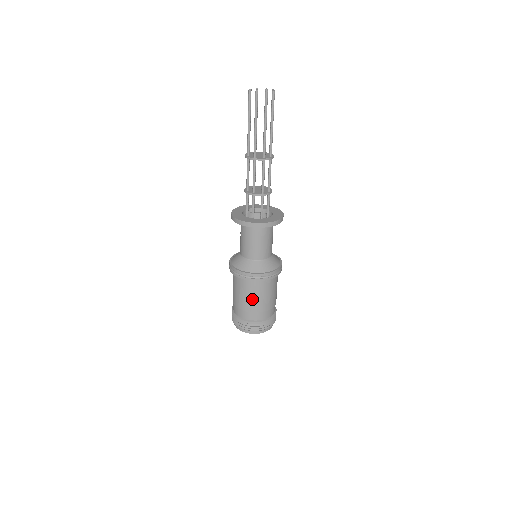
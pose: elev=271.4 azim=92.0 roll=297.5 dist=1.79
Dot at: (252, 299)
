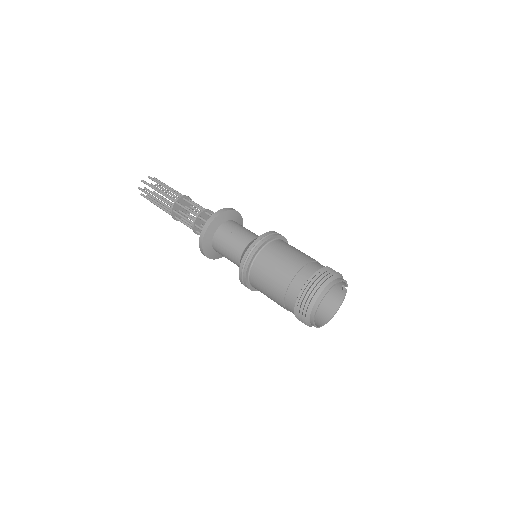
Dot at: (285, 260)
